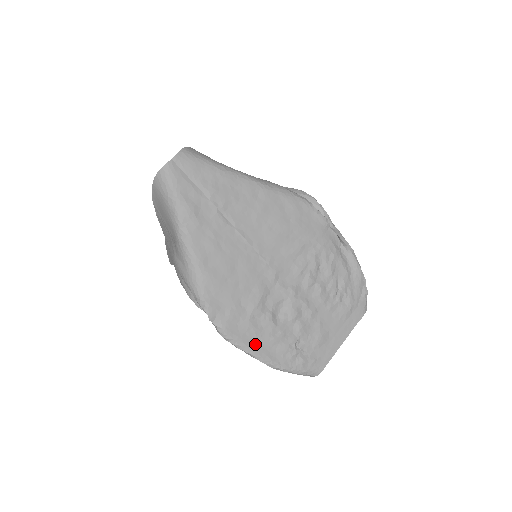
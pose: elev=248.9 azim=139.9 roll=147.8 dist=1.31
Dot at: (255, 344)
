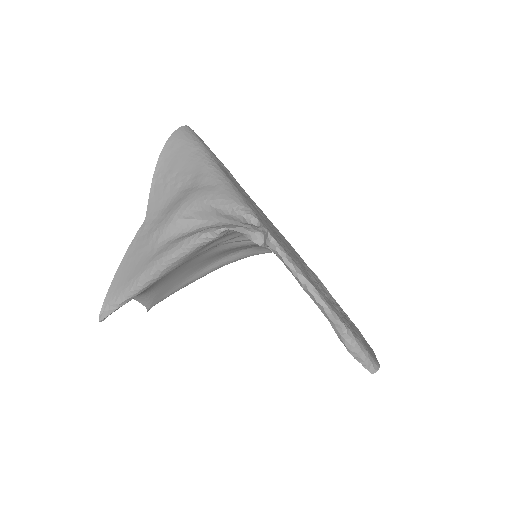
Dot at: (310, 281)
